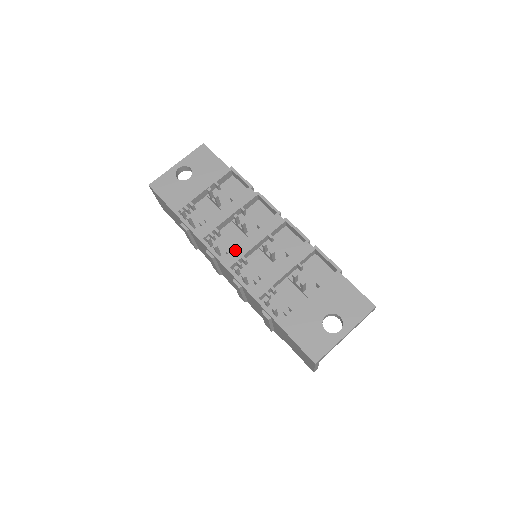
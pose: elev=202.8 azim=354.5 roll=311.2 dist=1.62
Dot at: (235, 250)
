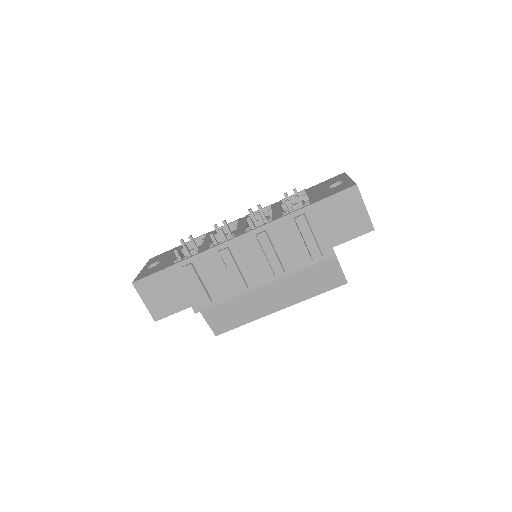
Dot at: (237, 232)
